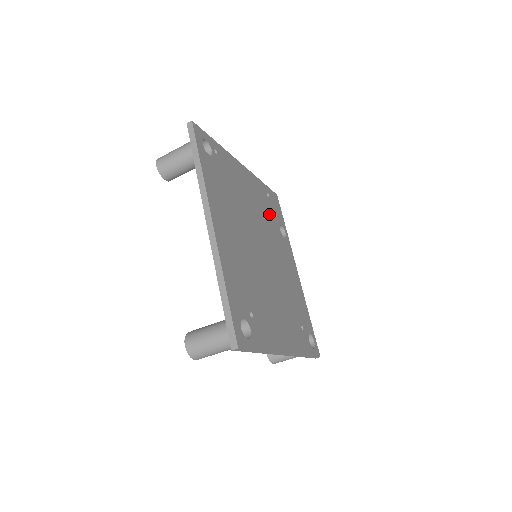
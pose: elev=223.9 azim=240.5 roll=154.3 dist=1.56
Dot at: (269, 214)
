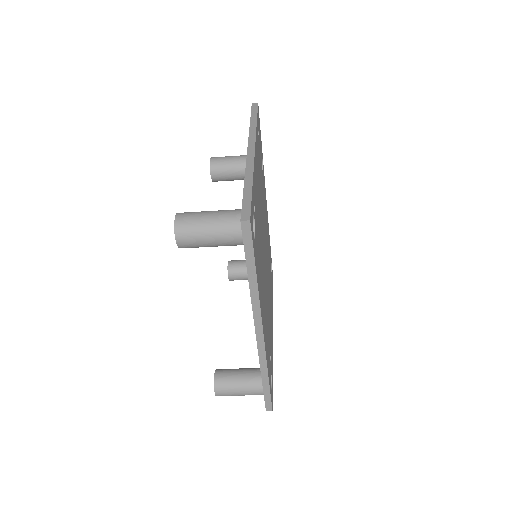
Dot at: occluded
